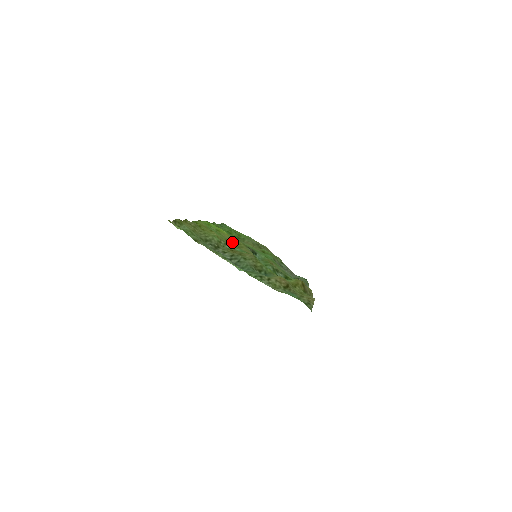
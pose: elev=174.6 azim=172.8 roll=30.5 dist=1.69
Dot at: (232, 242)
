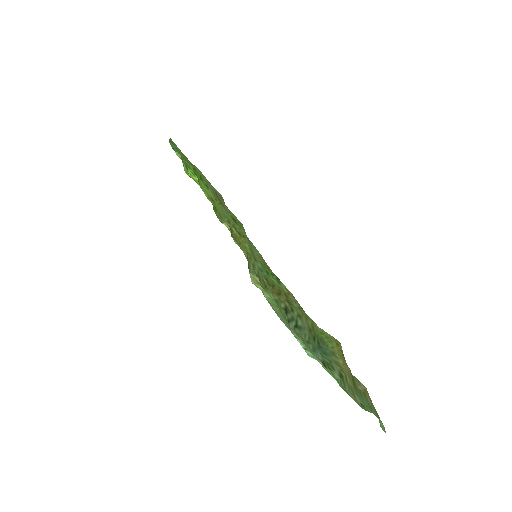
Dot at: occluded
